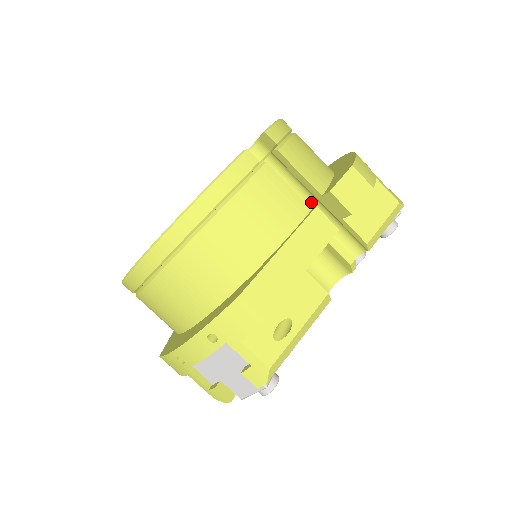
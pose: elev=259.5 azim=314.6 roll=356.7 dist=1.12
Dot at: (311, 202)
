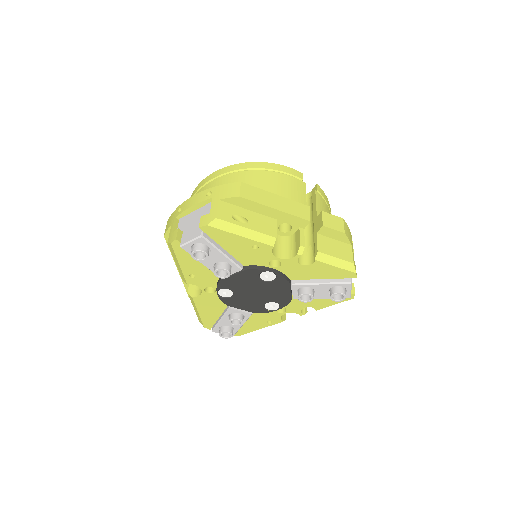
Dot at: (309, 227)
